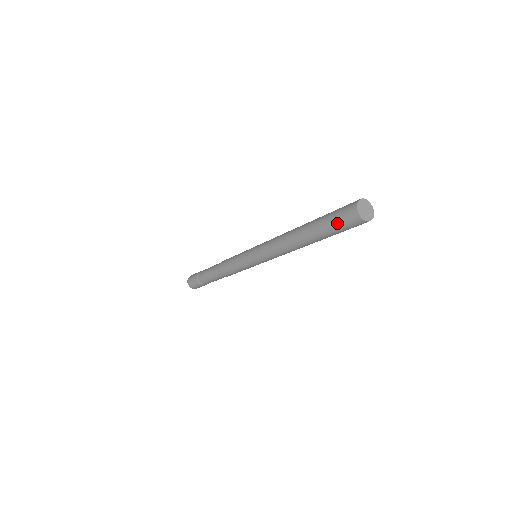
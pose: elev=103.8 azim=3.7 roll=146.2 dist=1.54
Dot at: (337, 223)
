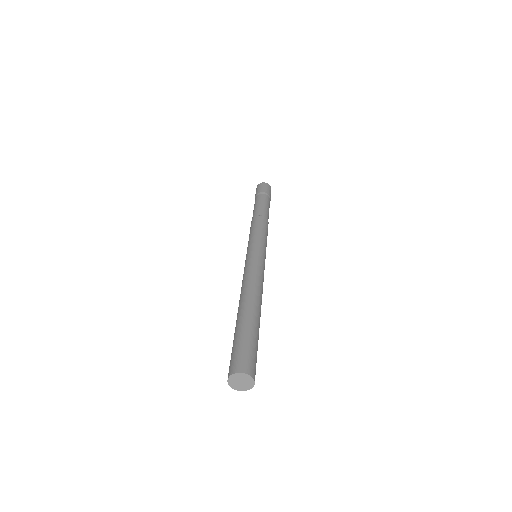
Dot at: occluded
